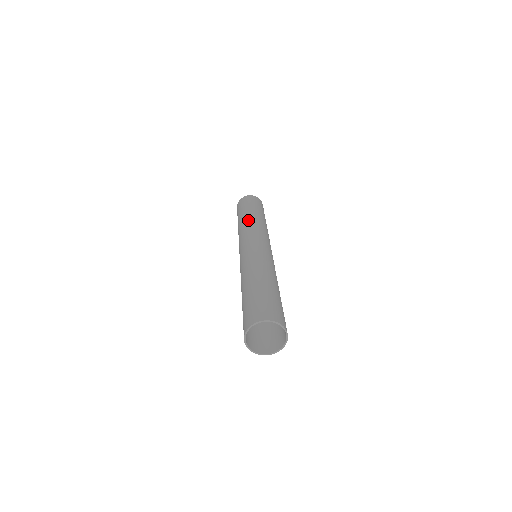
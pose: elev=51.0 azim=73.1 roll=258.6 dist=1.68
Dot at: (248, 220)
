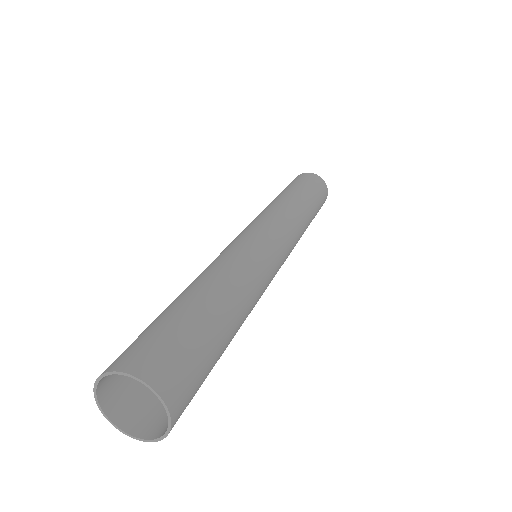
Dot at: (291, 204)
